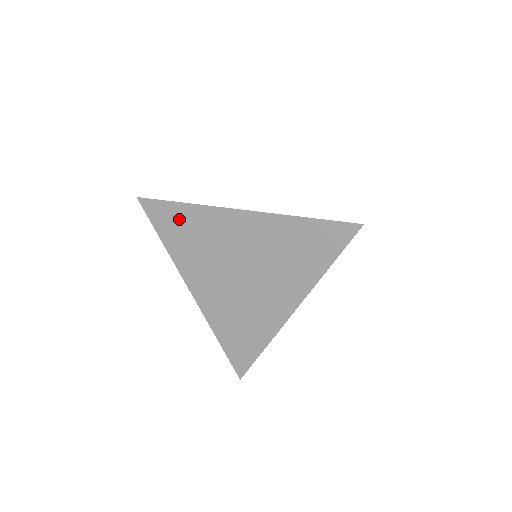
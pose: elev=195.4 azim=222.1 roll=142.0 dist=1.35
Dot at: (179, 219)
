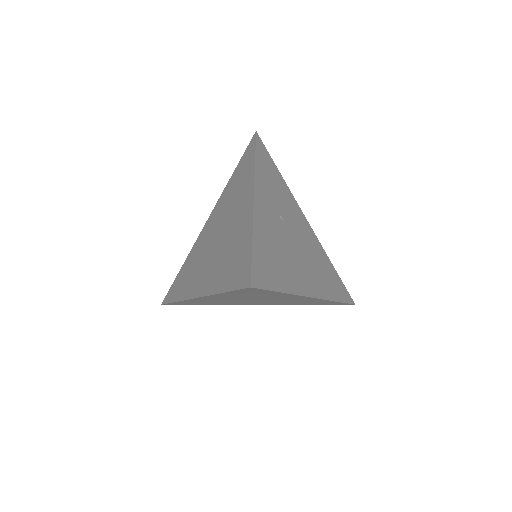
Dot at: (189, 303)
